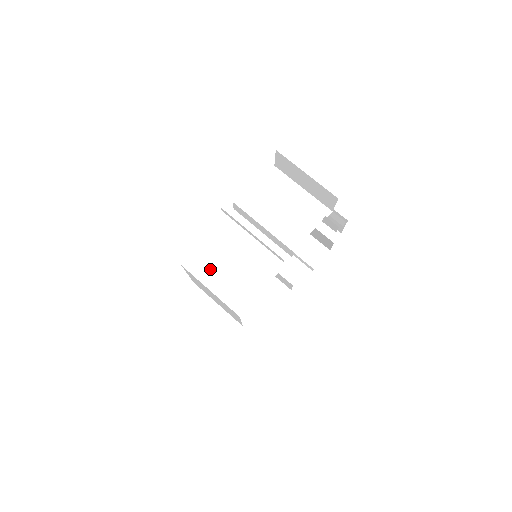
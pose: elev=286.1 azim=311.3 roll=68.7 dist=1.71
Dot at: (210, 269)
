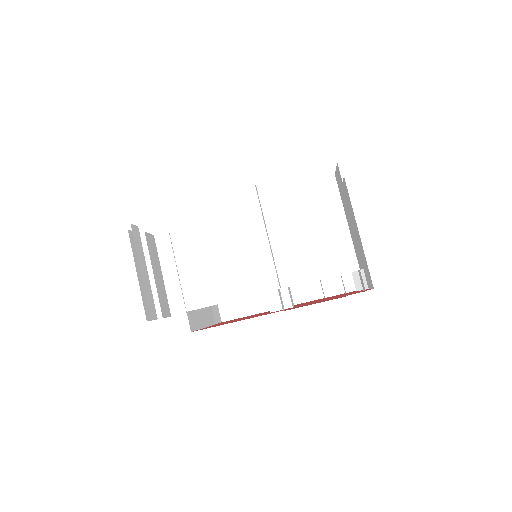
Dot at: (191, 244)
